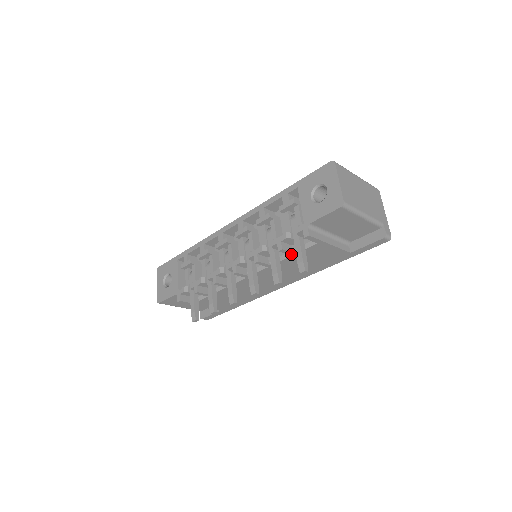
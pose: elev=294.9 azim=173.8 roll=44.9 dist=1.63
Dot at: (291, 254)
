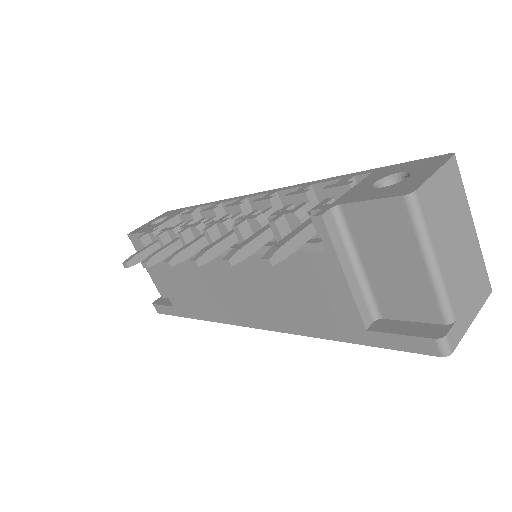
Dot at: occluded
